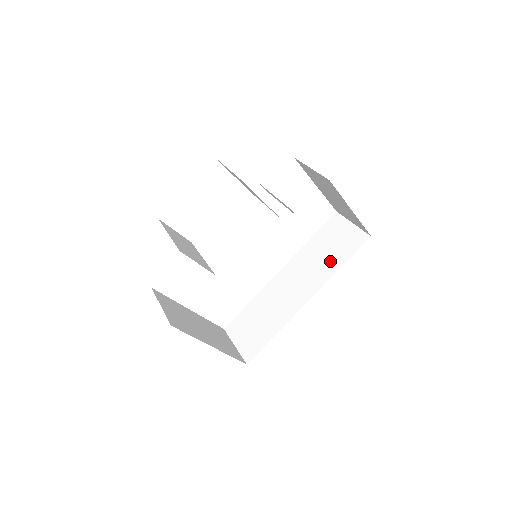
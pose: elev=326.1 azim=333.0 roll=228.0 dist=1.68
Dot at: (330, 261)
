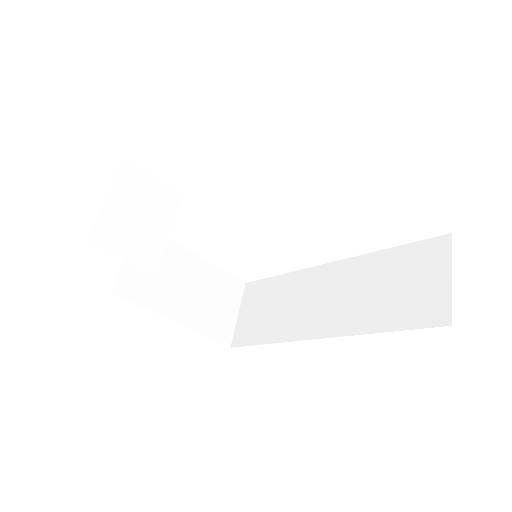
Dot at: (379, 309)
